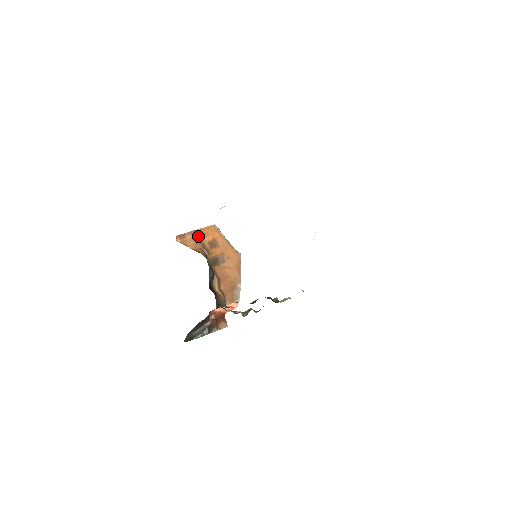
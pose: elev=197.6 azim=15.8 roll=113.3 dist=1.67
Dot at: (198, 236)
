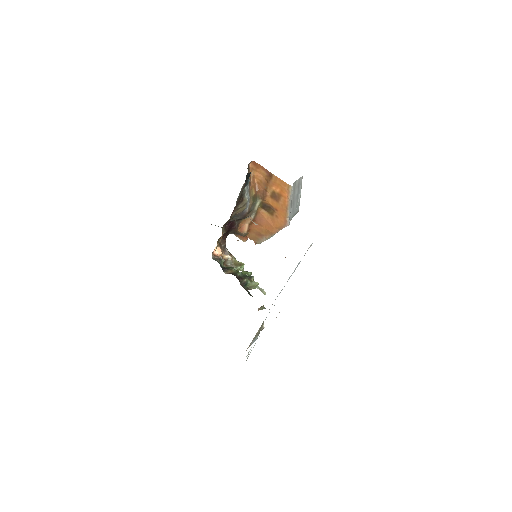
Dot at: (269, 179)
